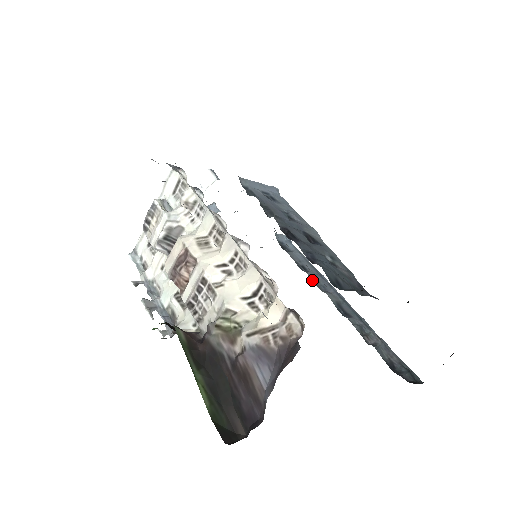
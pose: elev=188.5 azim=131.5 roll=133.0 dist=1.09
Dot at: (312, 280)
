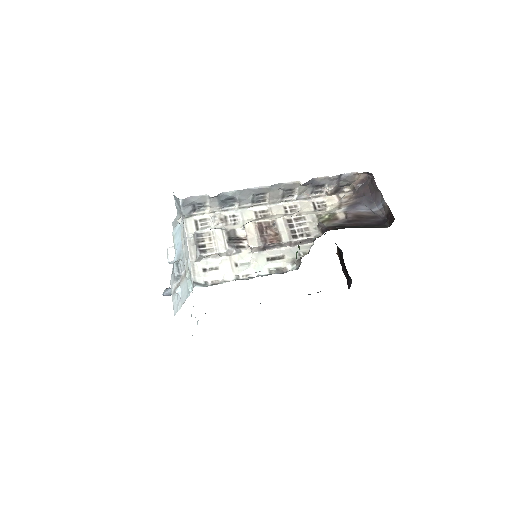
Dot at: occluded
